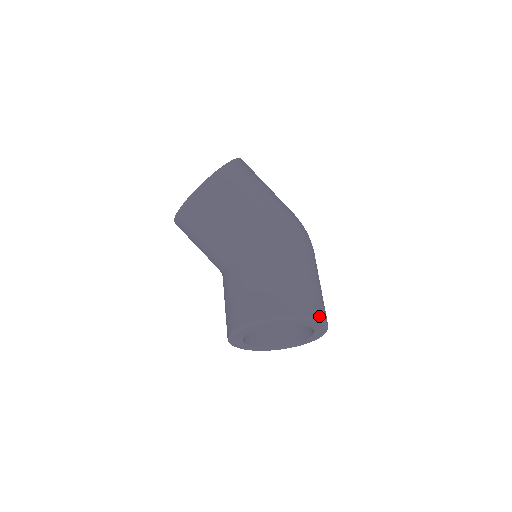
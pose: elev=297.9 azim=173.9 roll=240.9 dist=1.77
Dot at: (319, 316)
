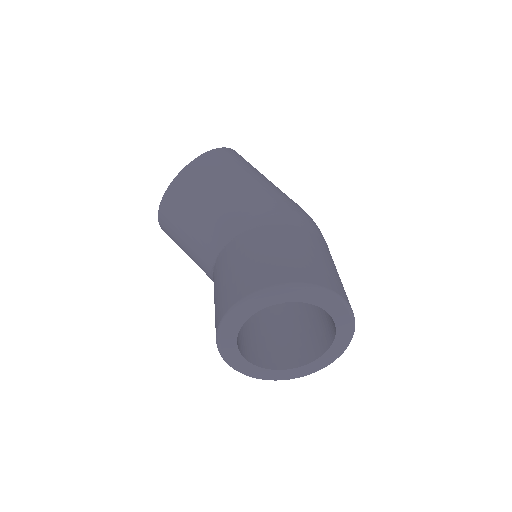
Dot at: (341, 295)
